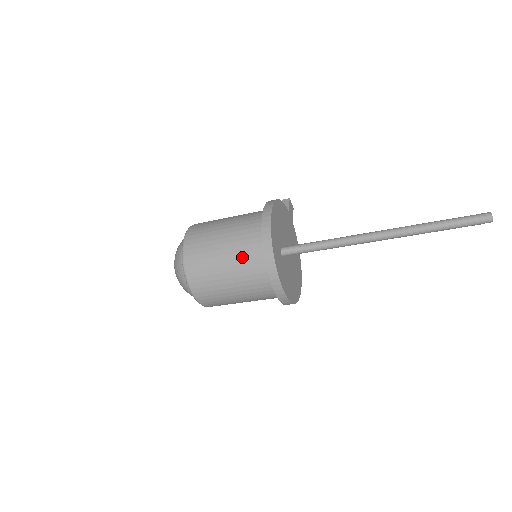
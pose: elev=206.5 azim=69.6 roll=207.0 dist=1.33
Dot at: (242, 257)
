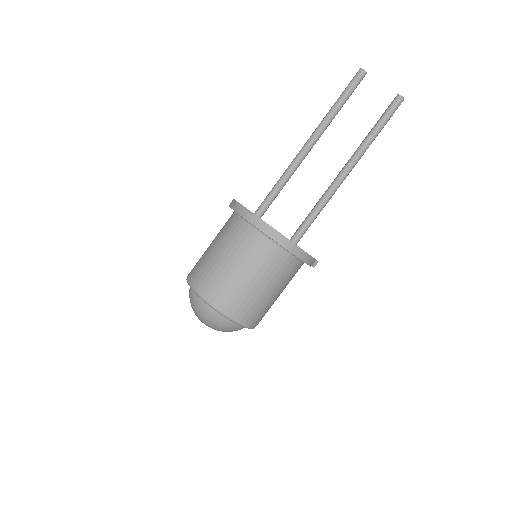
Dot at: occluded
